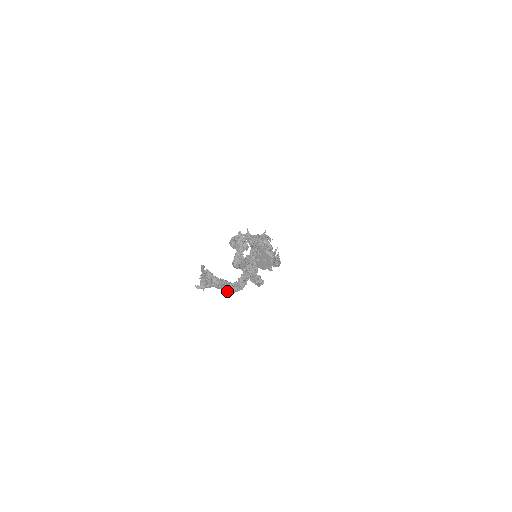
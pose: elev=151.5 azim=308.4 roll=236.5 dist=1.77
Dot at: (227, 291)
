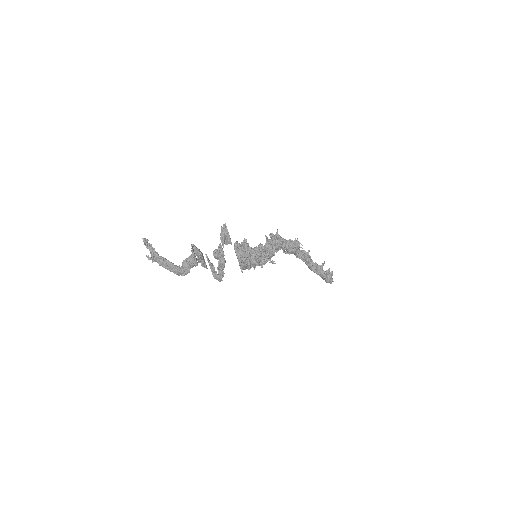
Dot at: (171, 271)
